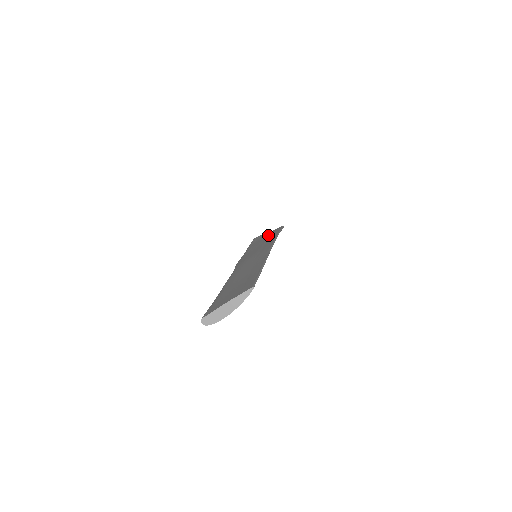
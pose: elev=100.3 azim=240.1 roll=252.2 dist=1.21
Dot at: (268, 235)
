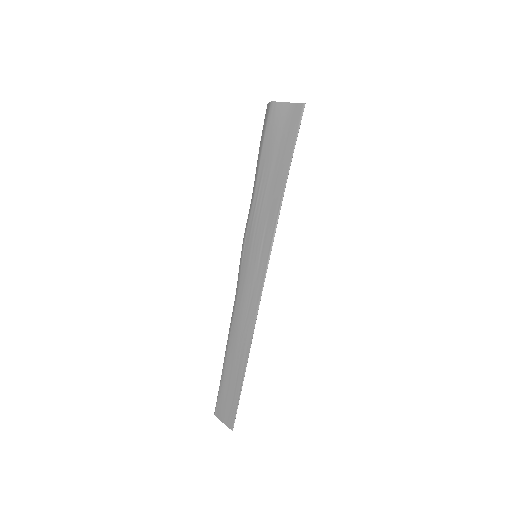
Dot at: (279, 155)
